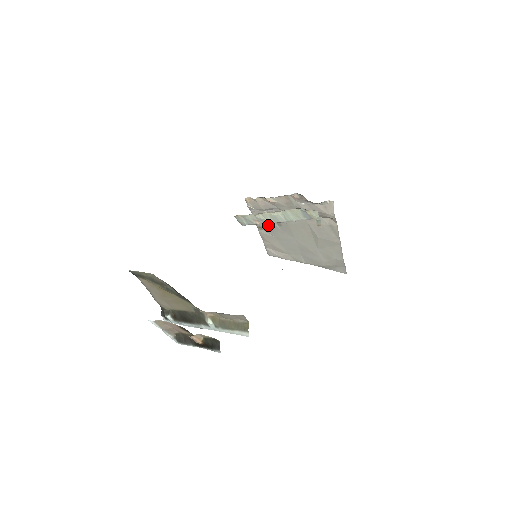
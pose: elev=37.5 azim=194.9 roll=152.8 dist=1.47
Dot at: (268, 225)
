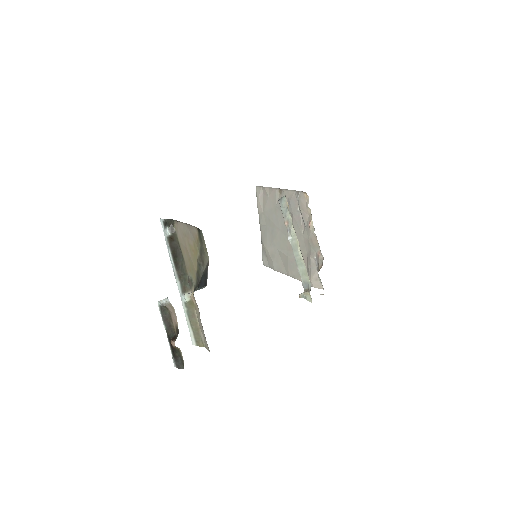
Dot at: occluded
